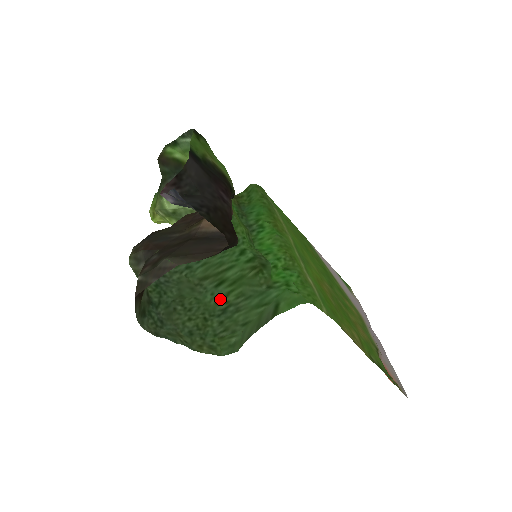
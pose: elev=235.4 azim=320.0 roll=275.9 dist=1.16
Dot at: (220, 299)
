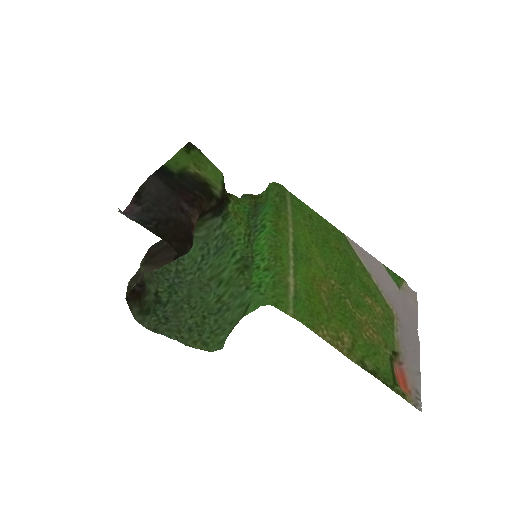
Dot at: (218, 298)
